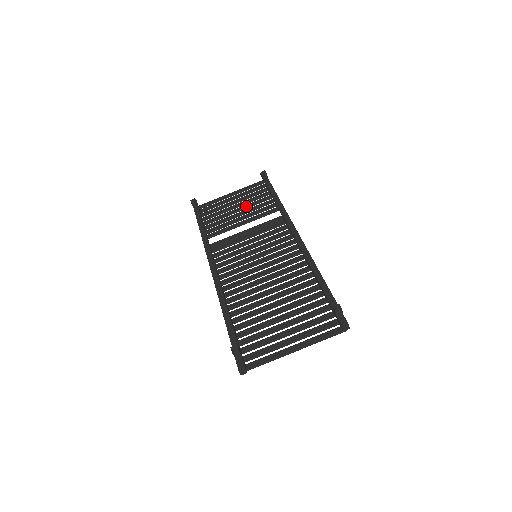
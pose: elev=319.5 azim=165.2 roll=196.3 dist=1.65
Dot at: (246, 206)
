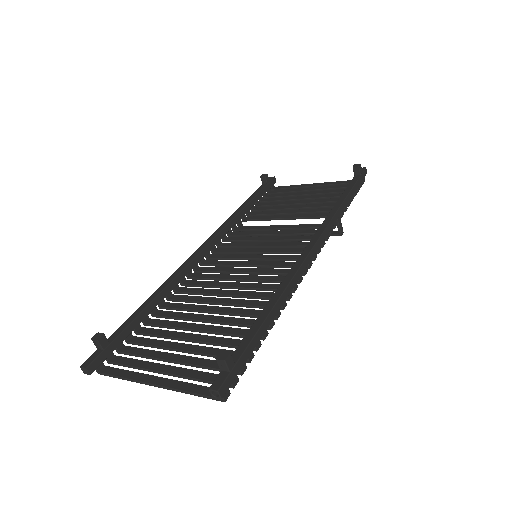
Dot at: (312, 201)
